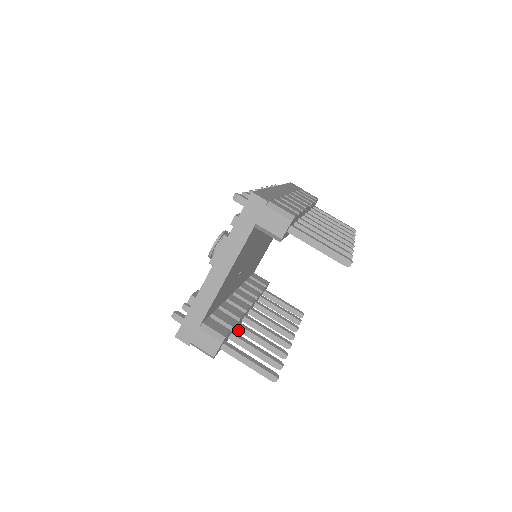
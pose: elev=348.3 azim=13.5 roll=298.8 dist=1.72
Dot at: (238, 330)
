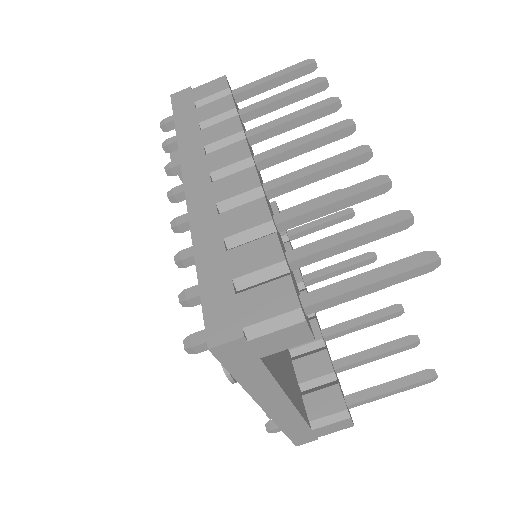
Dot at: occluded
